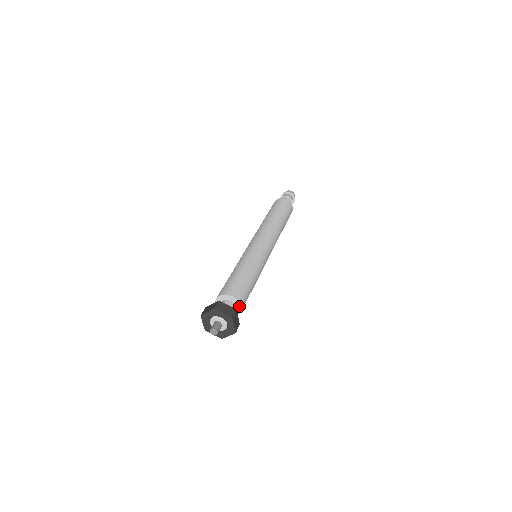
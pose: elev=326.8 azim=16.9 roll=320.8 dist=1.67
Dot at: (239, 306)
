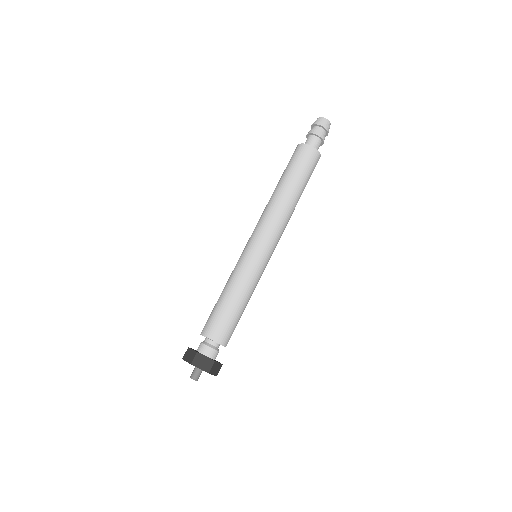
Dot at: occluded
